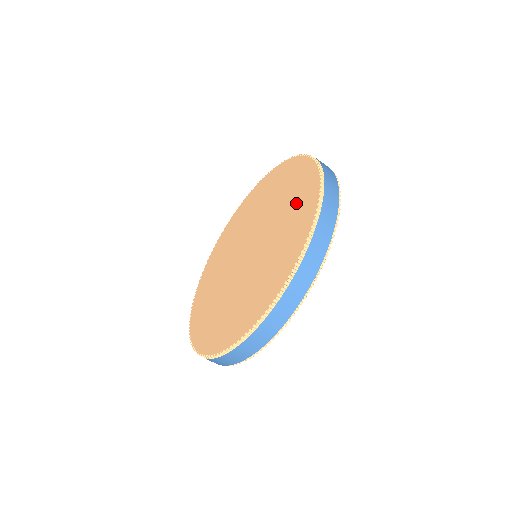
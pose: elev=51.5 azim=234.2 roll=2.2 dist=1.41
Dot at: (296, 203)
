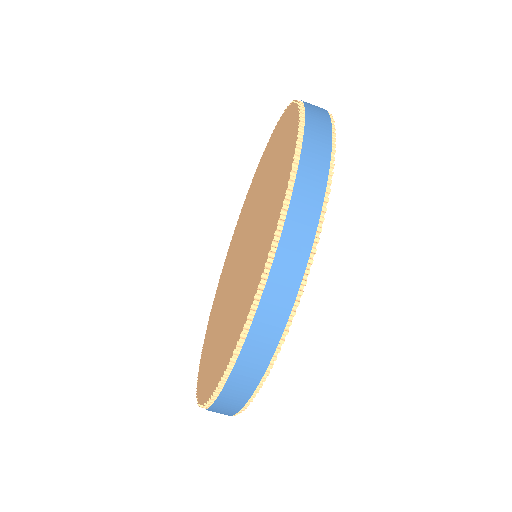
Dot at: (263, 165)
